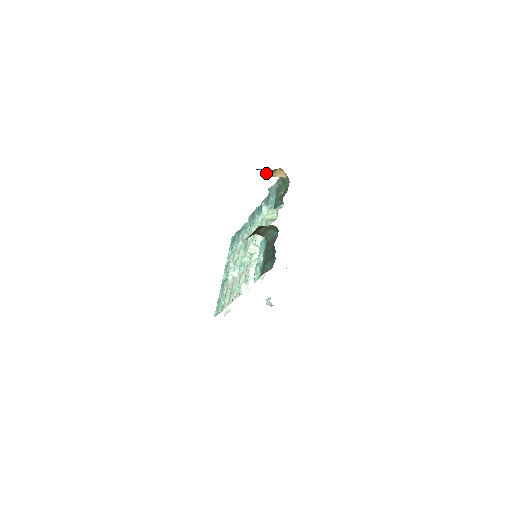
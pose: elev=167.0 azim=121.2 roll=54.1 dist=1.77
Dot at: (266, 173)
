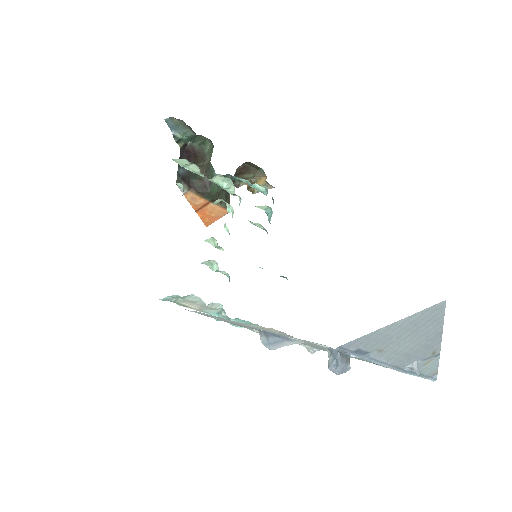
Dot at: (250, 190)
